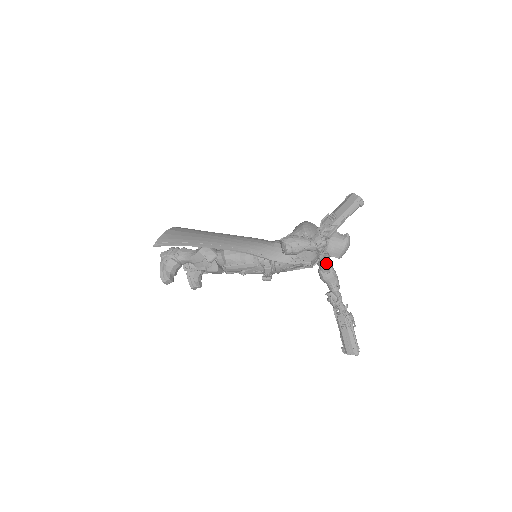
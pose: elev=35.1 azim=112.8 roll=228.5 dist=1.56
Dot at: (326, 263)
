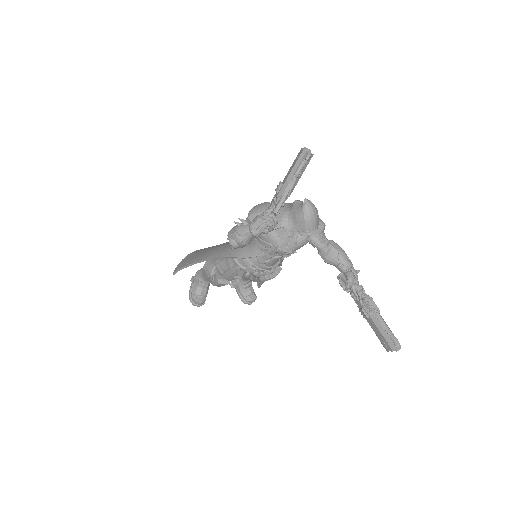
Dot at: (315, 241)
